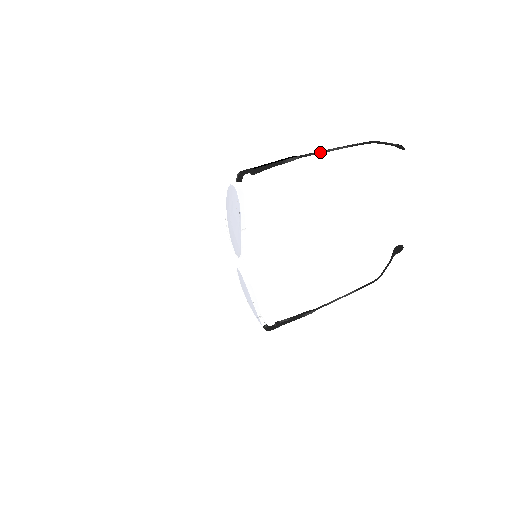
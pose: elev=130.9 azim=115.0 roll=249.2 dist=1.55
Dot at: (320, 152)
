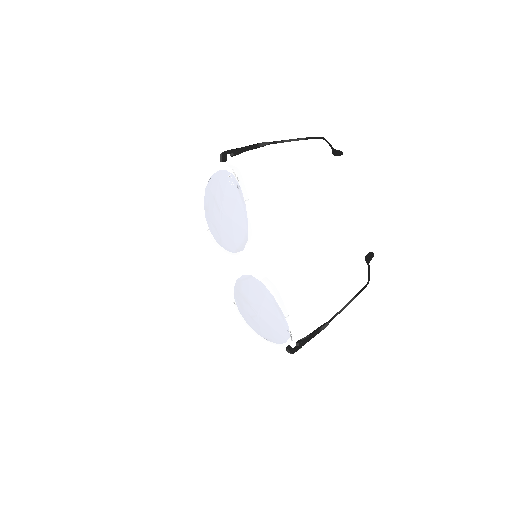
Dot at: (284, 141)
